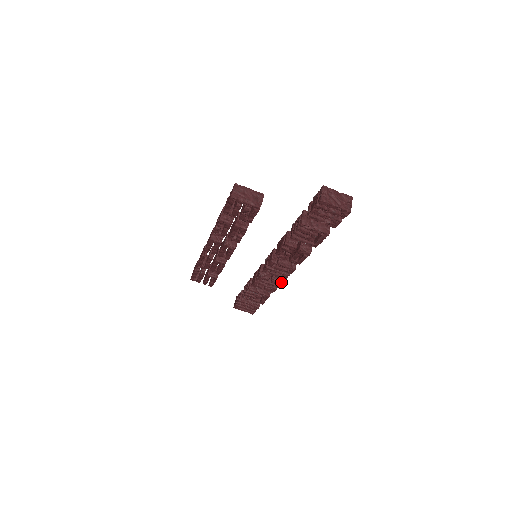
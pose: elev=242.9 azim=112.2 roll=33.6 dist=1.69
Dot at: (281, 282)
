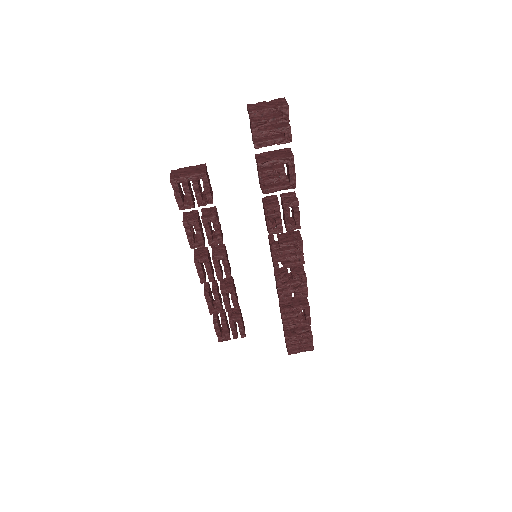
Dot at: (304, 273)
